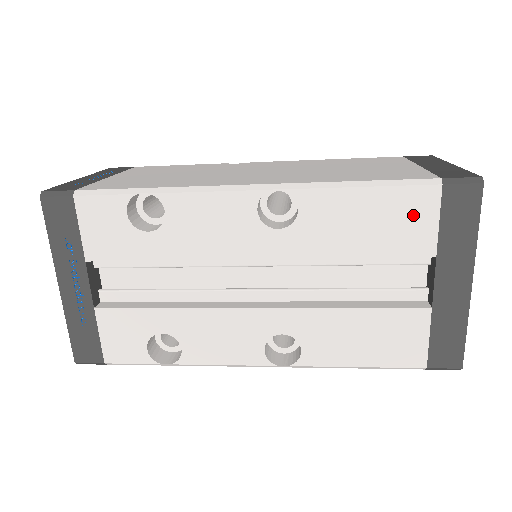
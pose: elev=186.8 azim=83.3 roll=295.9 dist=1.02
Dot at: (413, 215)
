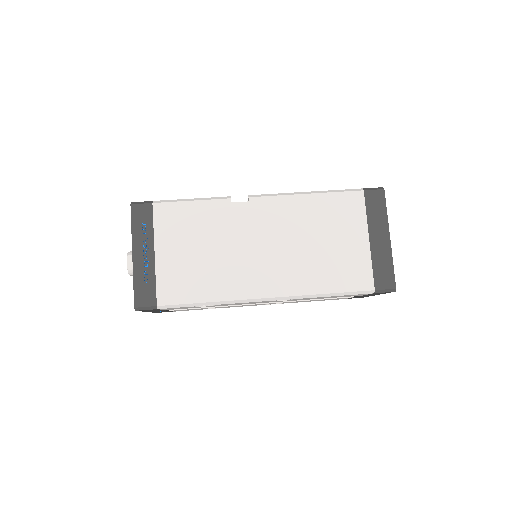
Dot at: (355, 295)
